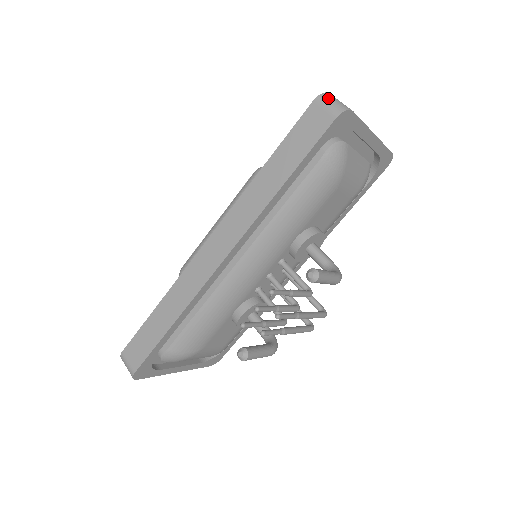
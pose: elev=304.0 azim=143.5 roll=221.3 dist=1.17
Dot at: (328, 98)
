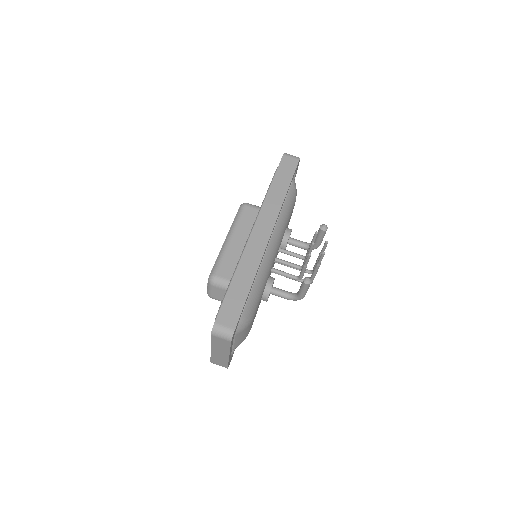
Dot at: (289, 154)
